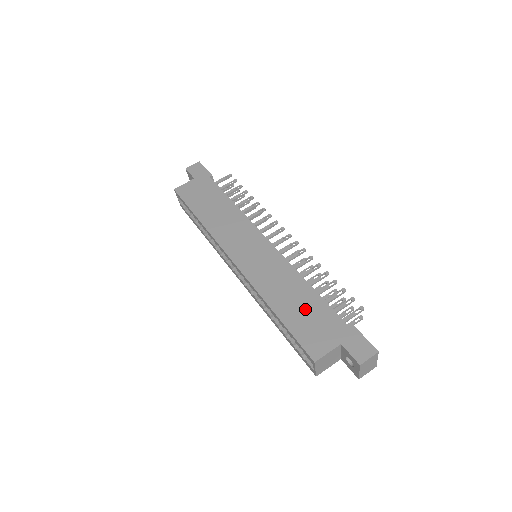
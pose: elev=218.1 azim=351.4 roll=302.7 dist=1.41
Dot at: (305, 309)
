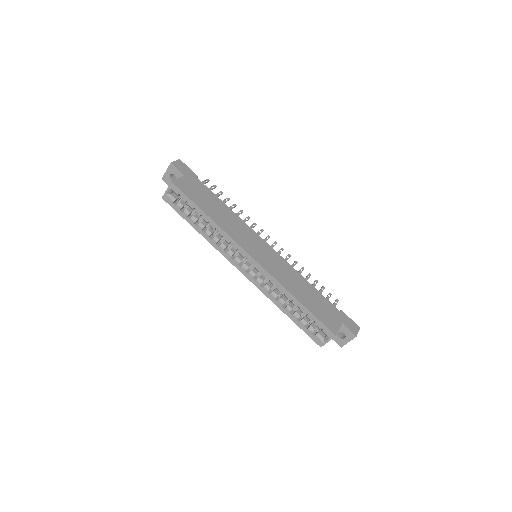
Dot at: (315, 299)
